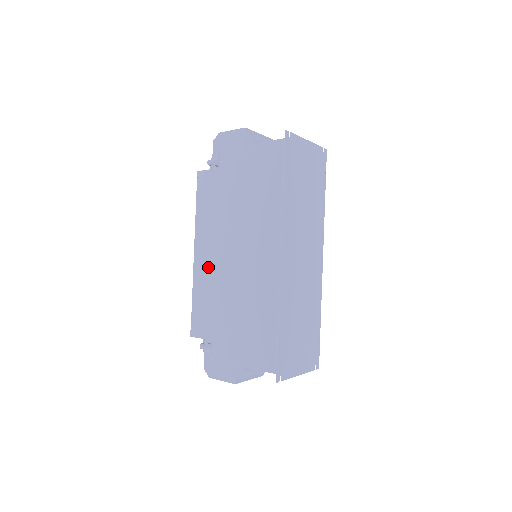
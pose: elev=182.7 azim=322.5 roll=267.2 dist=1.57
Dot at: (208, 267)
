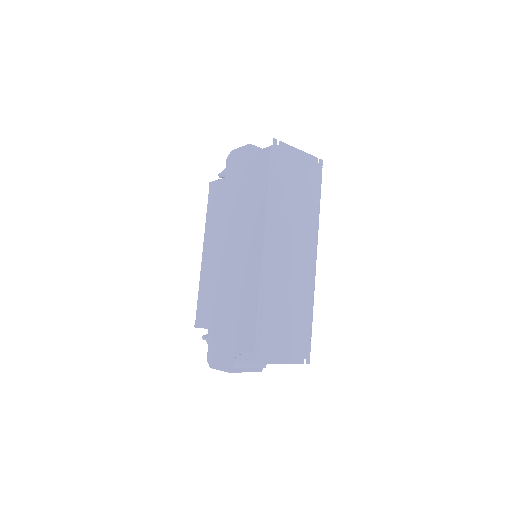
Dot at: (211, 263)
